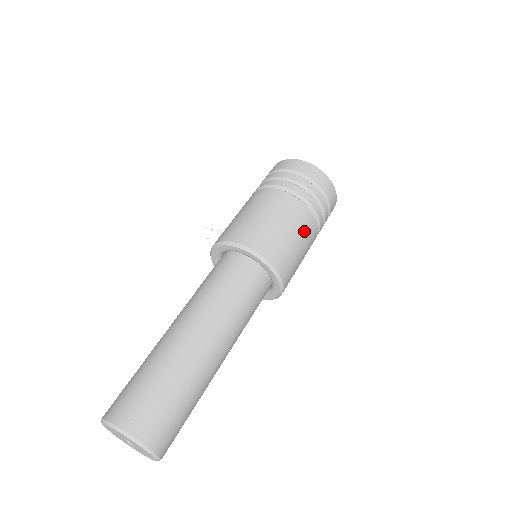
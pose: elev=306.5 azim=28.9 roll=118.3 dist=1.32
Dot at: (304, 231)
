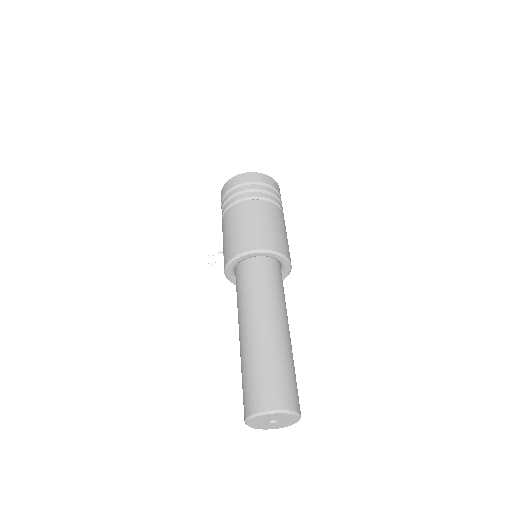
Dot at: (280, 220)
